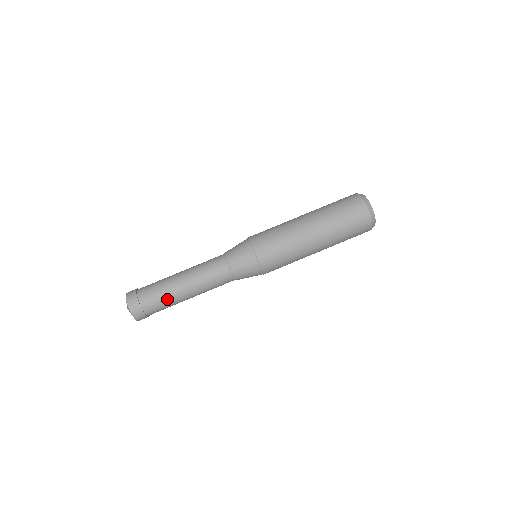
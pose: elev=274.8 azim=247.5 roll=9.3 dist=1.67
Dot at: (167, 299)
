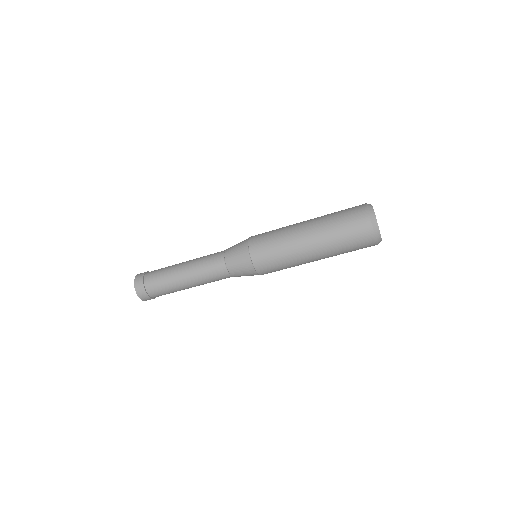
Dot at: (168, 286)
